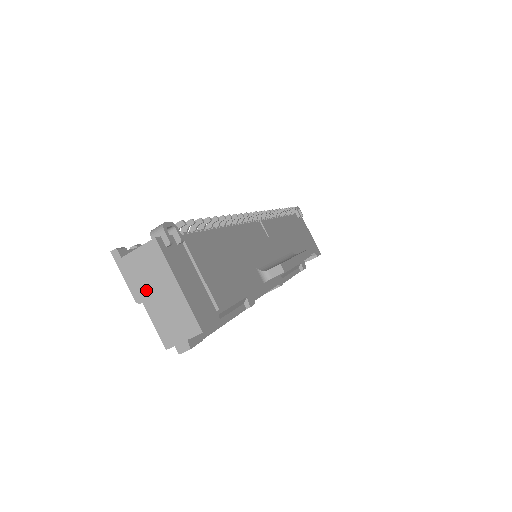
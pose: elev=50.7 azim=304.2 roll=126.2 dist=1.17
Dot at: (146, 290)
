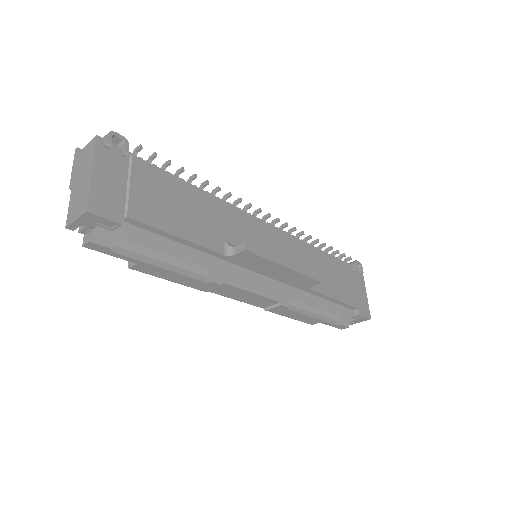
Dot at: (77, 178)
